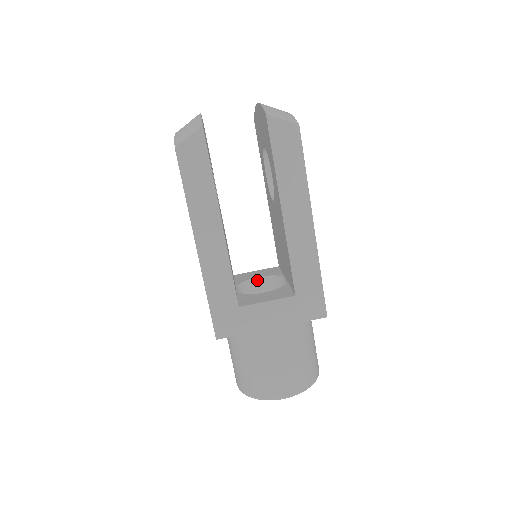
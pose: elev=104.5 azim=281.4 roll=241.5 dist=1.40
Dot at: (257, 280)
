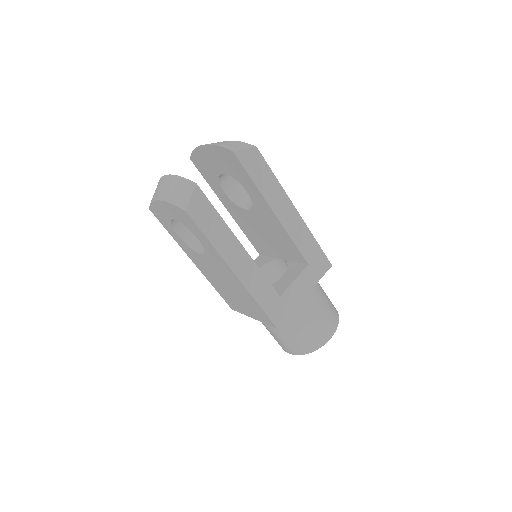
Dot at: occluded
